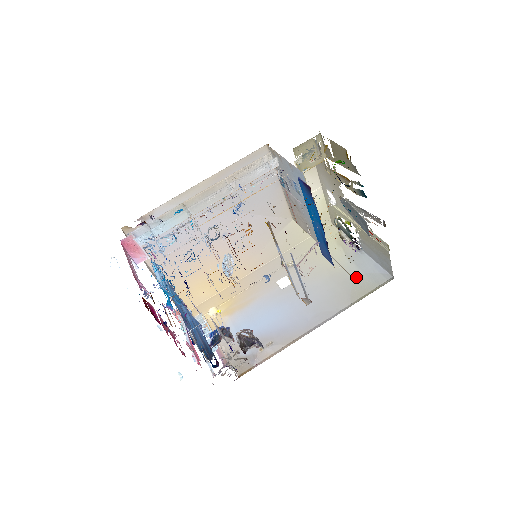
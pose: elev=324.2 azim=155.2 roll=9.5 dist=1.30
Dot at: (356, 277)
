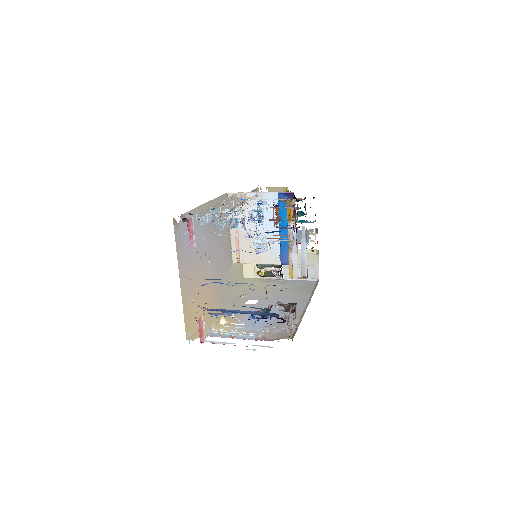
Dot at: (297, 286)
